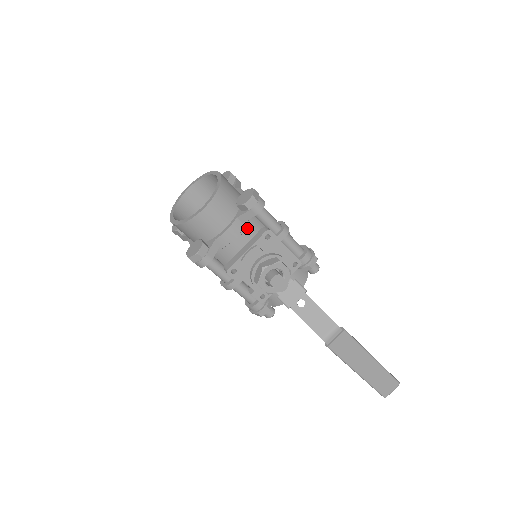
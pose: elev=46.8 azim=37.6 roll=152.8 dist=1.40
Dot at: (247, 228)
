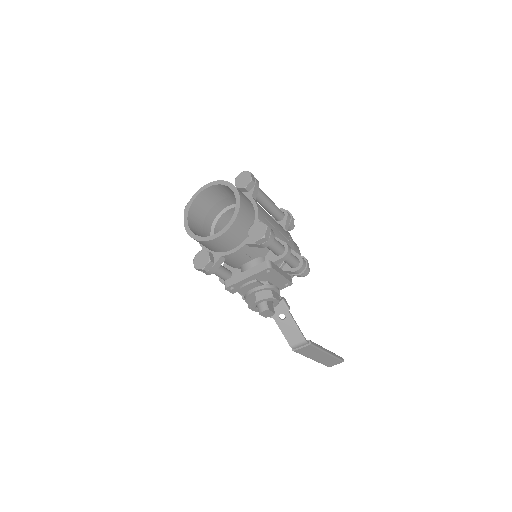
Dot at: (253, 249)
